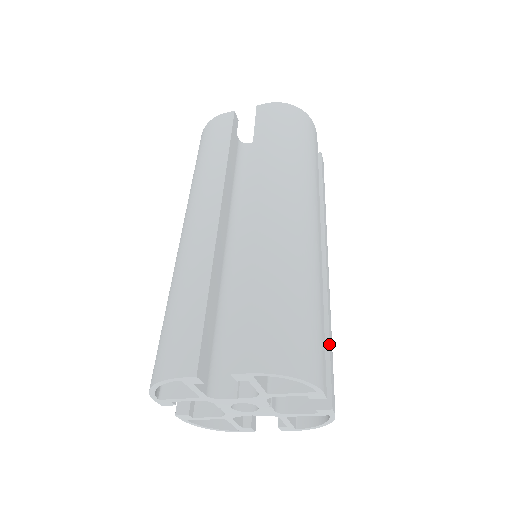
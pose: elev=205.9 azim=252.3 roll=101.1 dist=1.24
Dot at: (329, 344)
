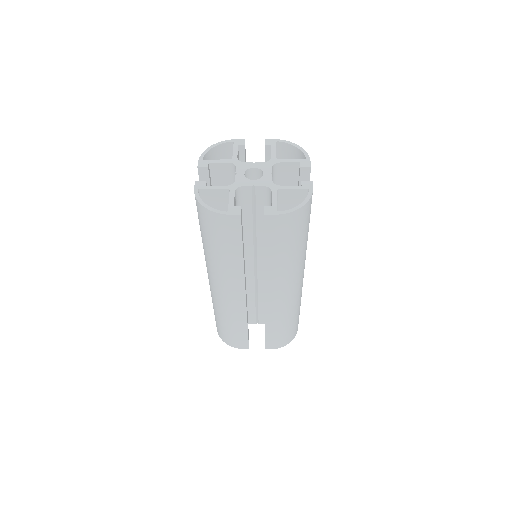
Dot at: occluded
